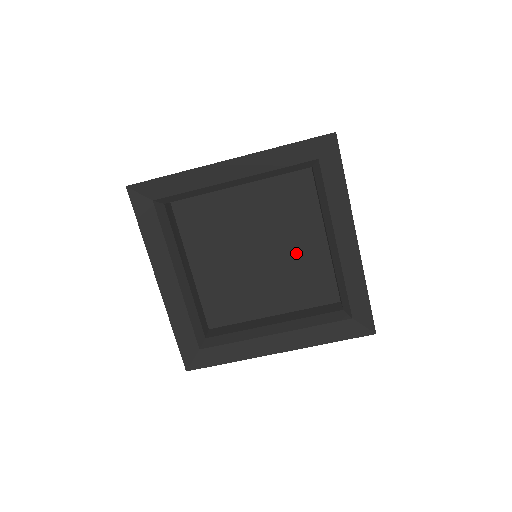
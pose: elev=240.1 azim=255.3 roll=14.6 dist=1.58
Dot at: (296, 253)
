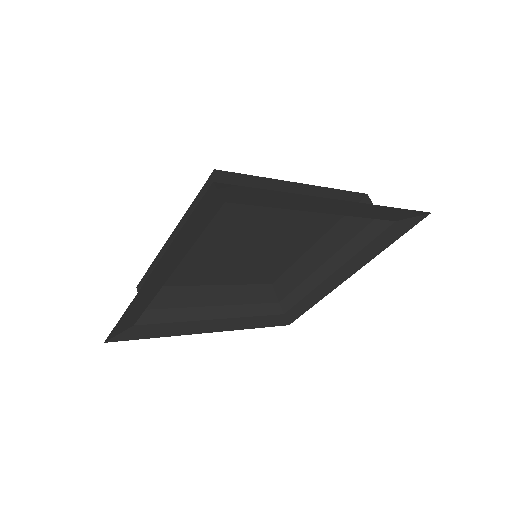
Dot at: (286, 213)
